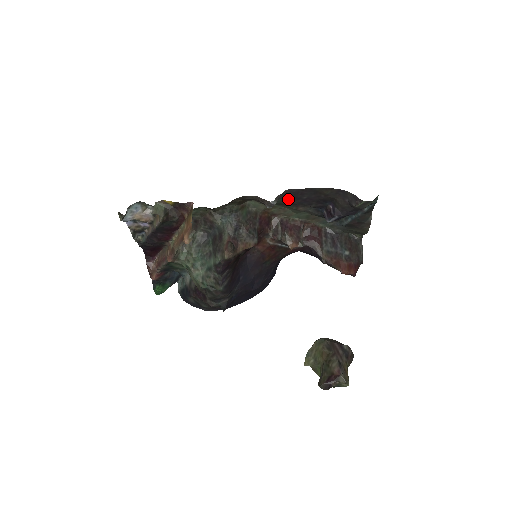
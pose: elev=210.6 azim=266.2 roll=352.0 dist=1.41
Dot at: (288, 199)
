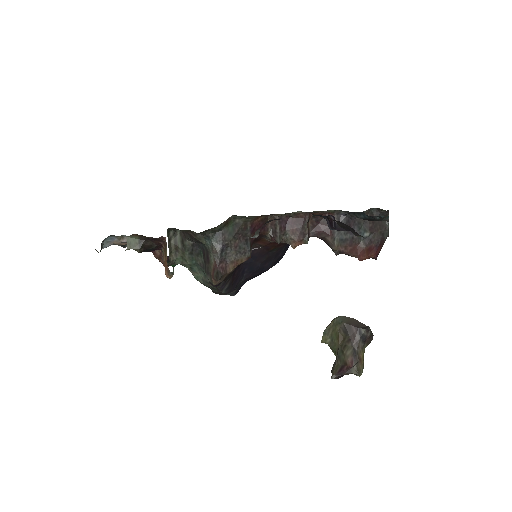
Dot at: occluded
